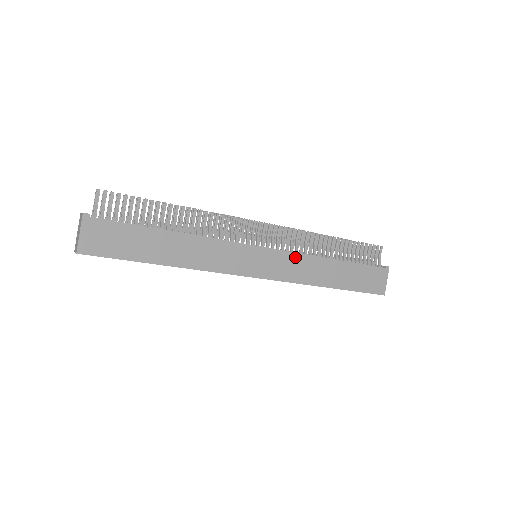
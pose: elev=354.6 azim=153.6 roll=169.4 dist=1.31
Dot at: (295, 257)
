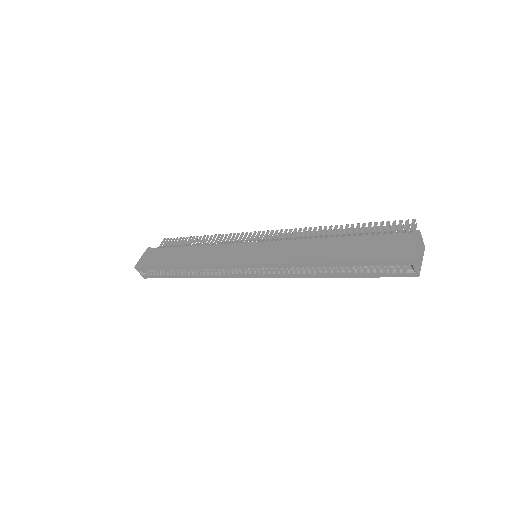
Dot at: (286, 244)
